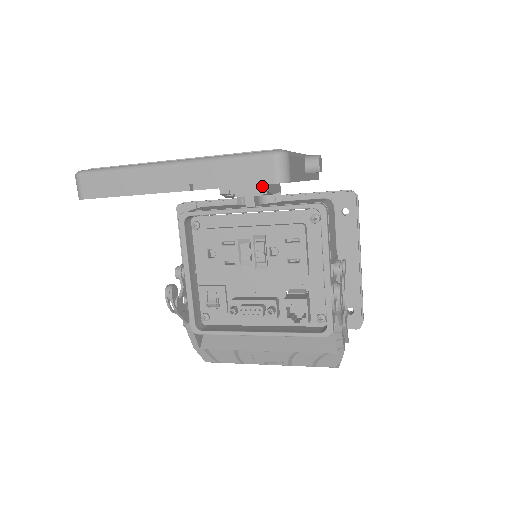
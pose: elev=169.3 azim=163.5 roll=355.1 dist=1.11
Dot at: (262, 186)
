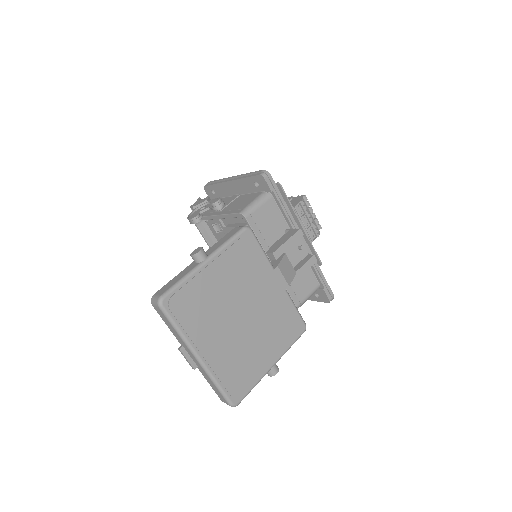
Dot at: occluded
